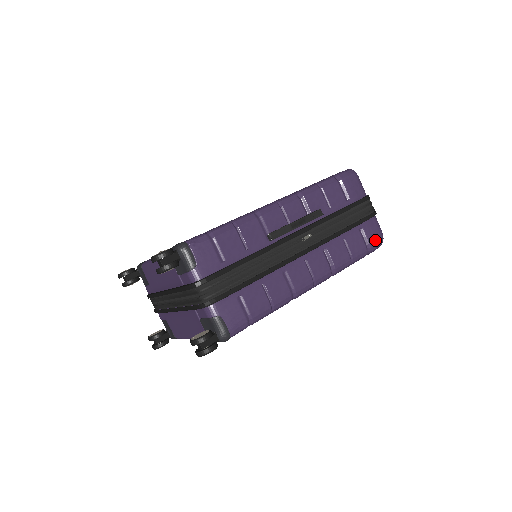
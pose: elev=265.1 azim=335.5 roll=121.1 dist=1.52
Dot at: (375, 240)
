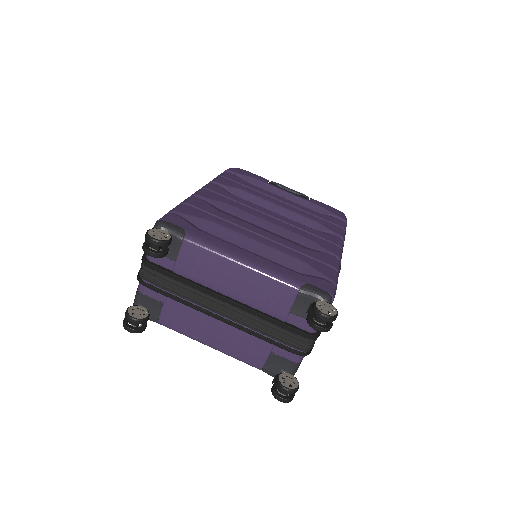
Dot at: occluded
